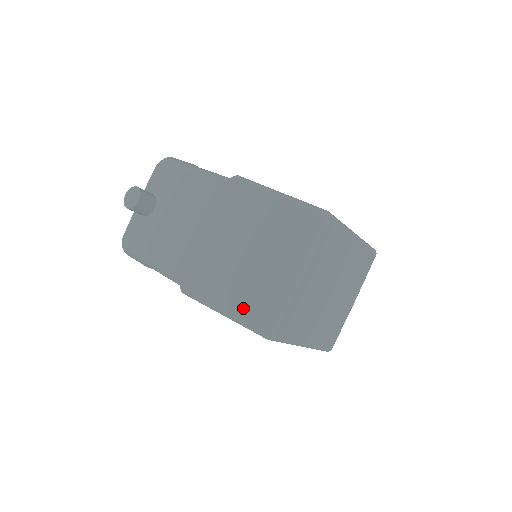
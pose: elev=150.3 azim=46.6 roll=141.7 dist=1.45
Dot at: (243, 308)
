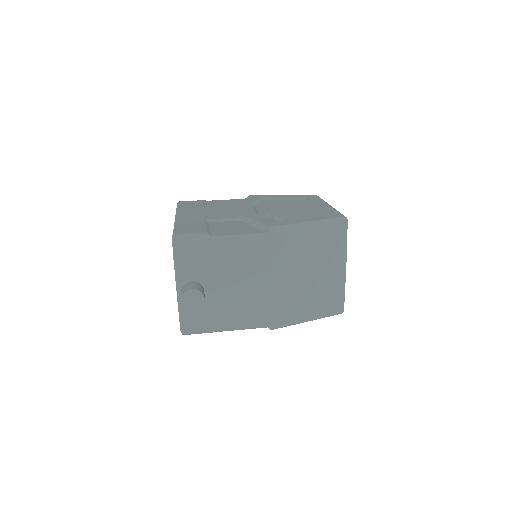
Dot at: (320, 309)
